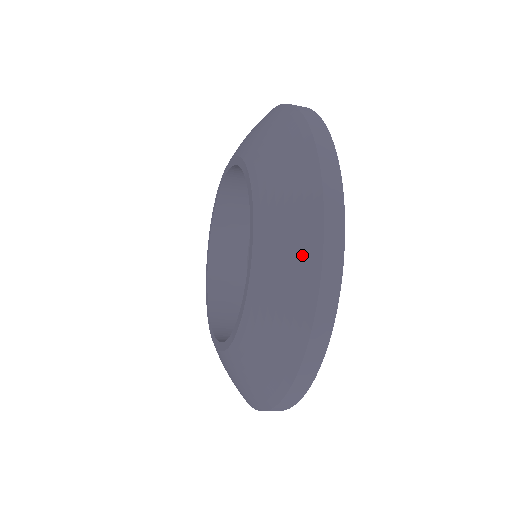
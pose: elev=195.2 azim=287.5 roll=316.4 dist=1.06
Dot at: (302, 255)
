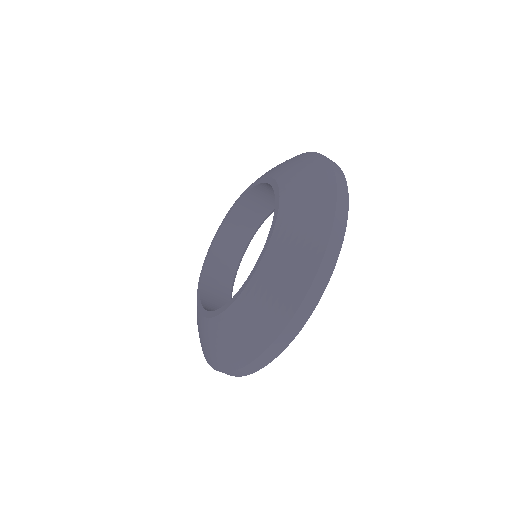
Dot at: (314, 163)
